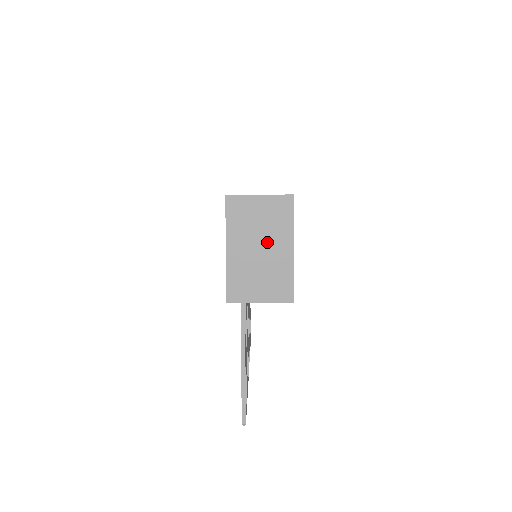
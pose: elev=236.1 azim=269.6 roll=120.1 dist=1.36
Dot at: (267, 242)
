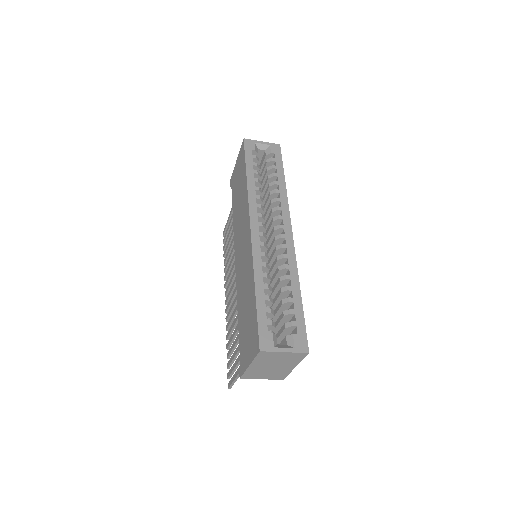
Dot at: (279, 365)
